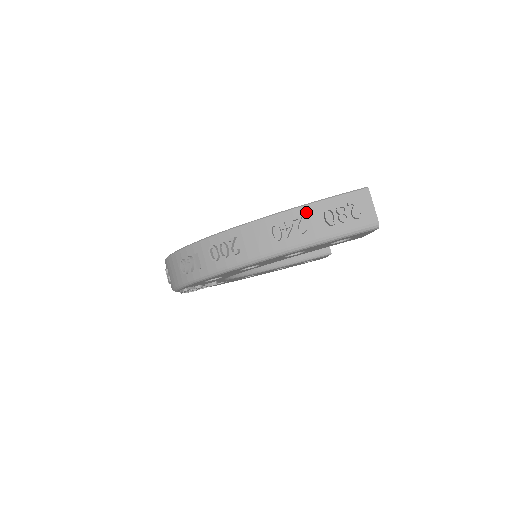
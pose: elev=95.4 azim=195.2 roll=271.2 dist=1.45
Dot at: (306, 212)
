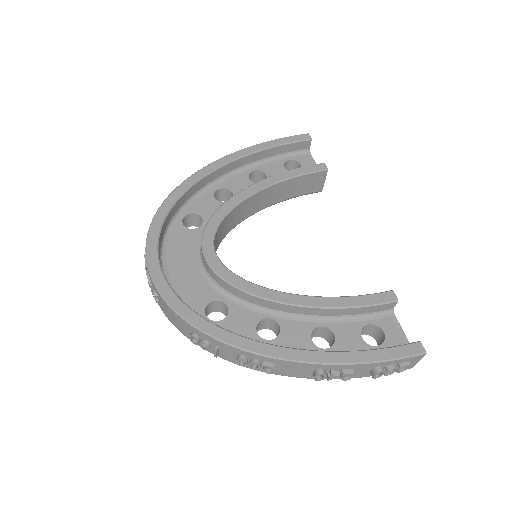
Dot at: (359, 367)
